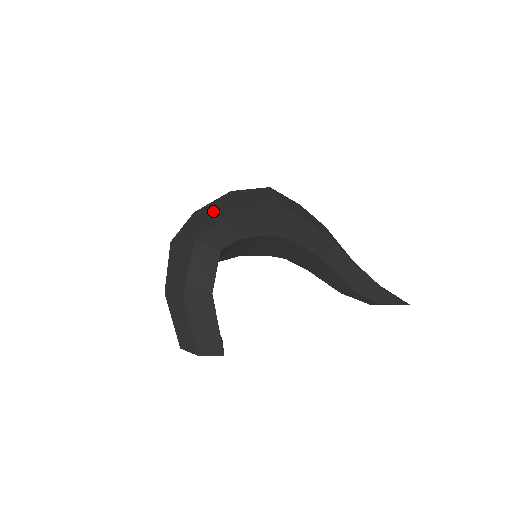
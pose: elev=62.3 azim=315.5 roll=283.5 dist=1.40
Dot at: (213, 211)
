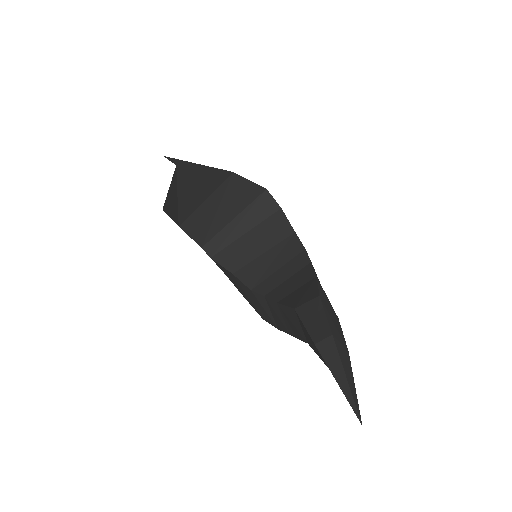
Dot at: occluded
